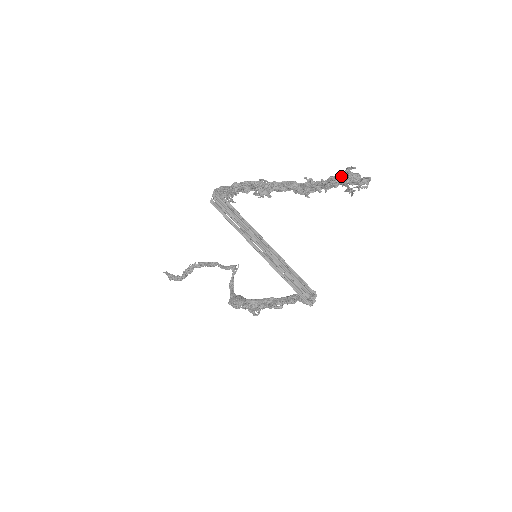
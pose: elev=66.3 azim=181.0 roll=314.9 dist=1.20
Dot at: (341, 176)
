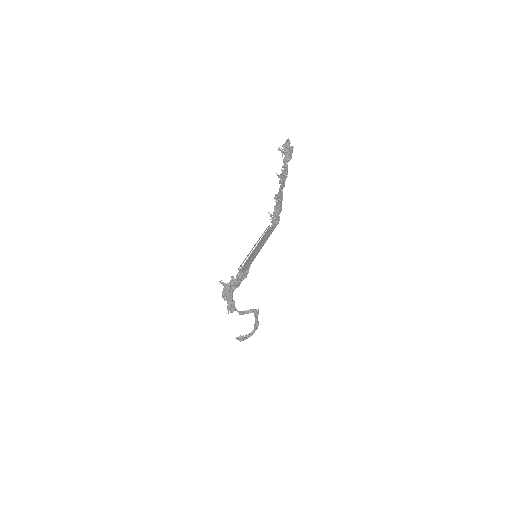
Dot at: (289, 154)
